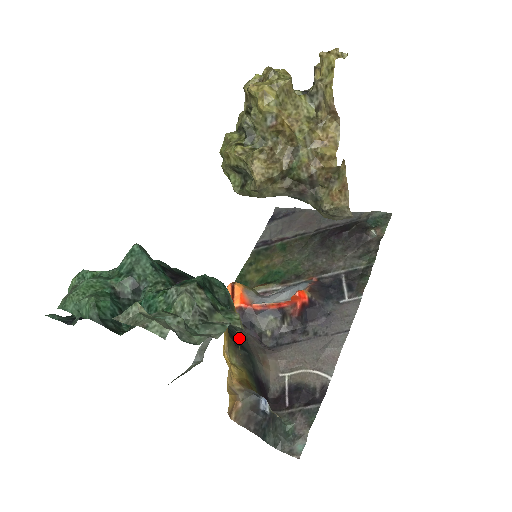
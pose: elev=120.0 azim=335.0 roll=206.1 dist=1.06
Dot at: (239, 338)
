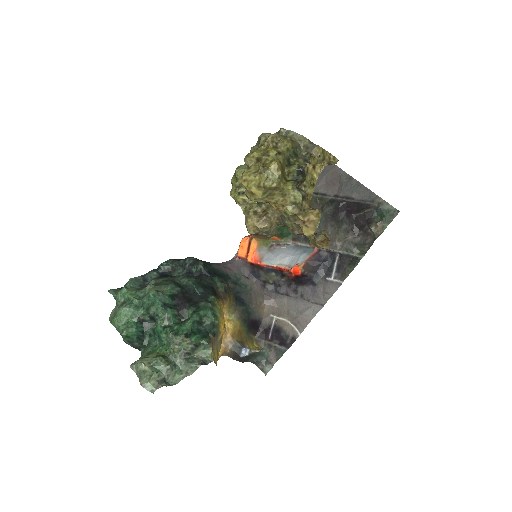
Dot at: (243, 292)
